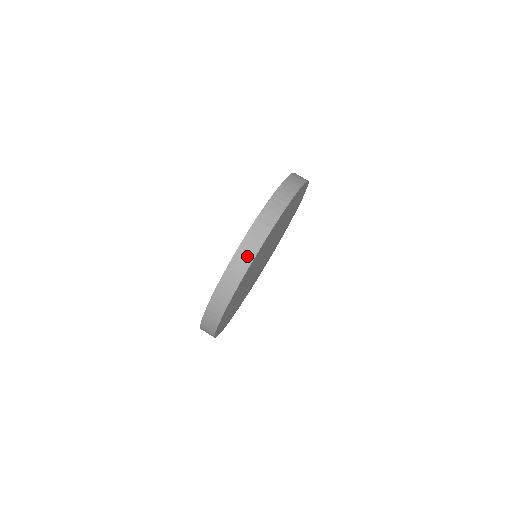
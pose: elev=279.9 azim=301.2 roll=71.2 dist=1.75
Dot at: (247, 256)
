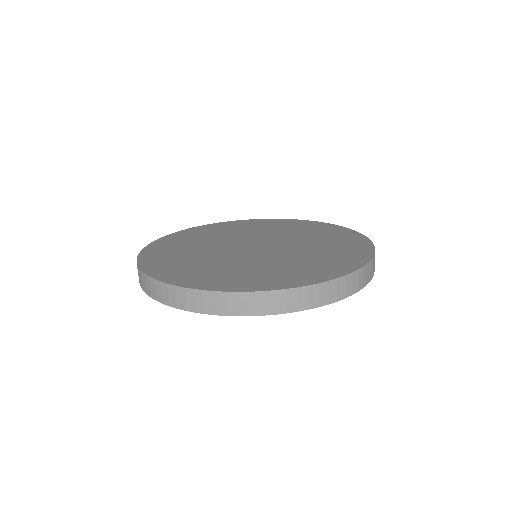
Dot at: (236, 307)
